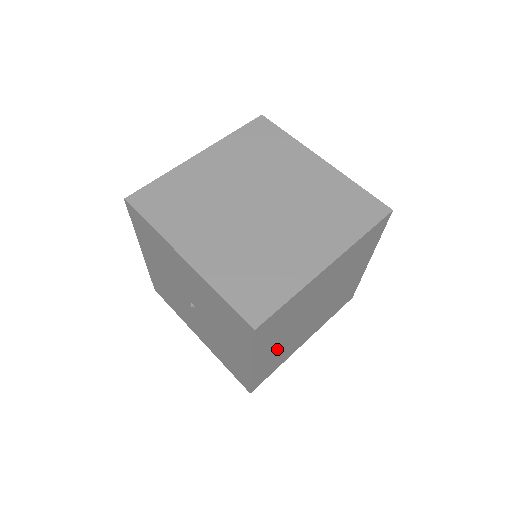
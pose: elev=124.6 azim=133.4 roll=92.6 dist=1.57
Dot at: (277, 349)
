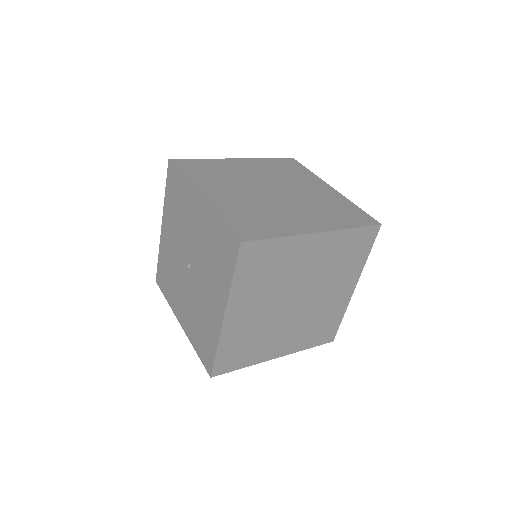
Dot at: (251, 322)
